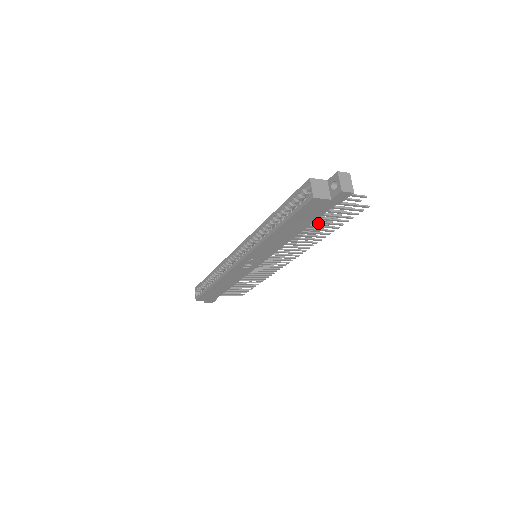
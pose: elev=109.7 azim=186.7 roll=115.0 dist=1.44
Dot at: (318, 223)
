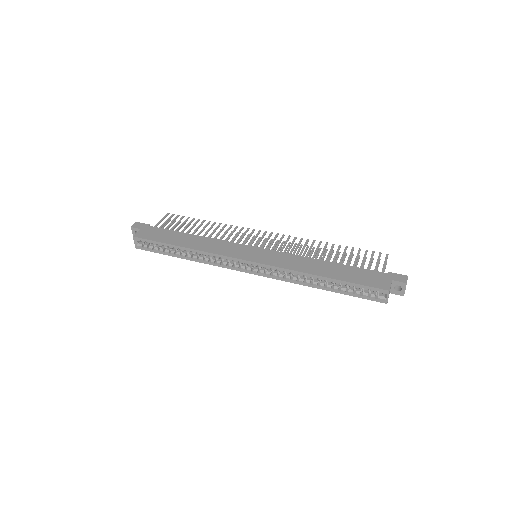
Dot at: occluded
